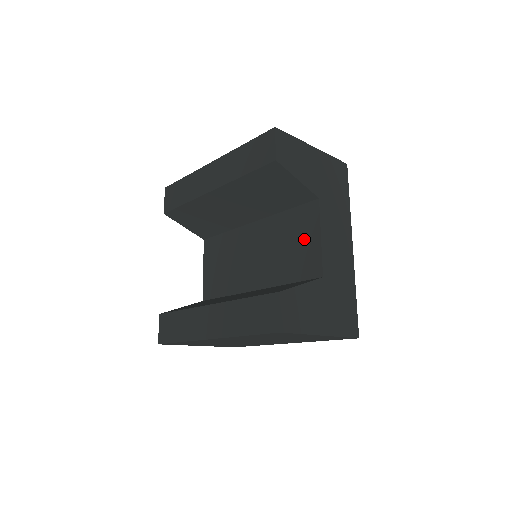
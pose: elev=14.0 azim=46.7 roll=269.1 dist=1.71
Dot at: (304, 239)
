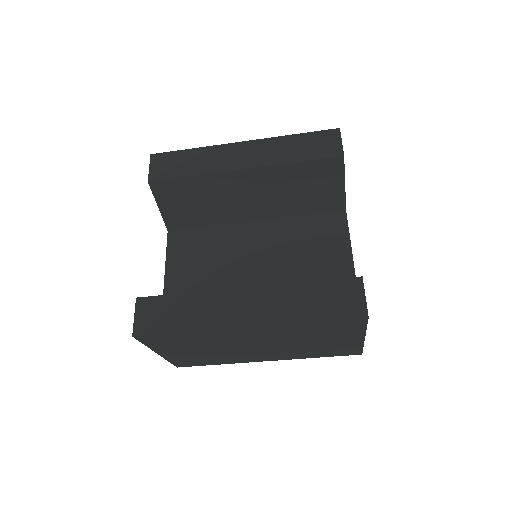
Dot at: (329, 245)
